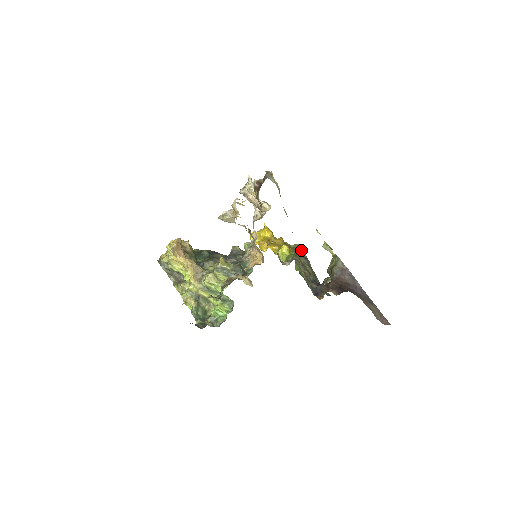
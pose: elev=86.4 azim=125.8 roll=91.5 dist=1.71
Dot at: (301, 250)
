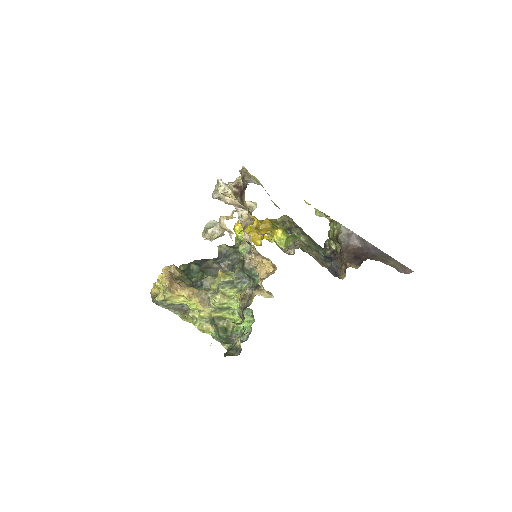
Dot at: (289, 221)
